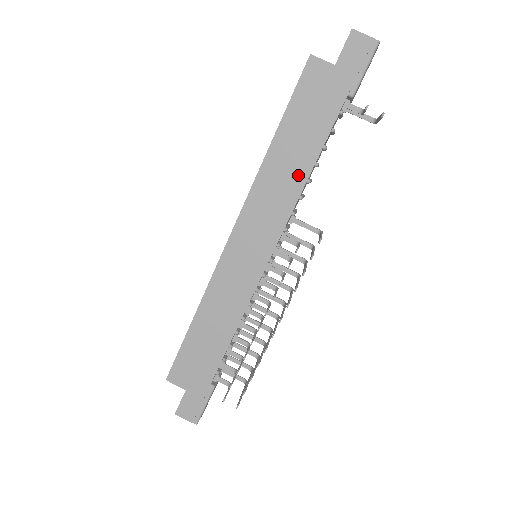
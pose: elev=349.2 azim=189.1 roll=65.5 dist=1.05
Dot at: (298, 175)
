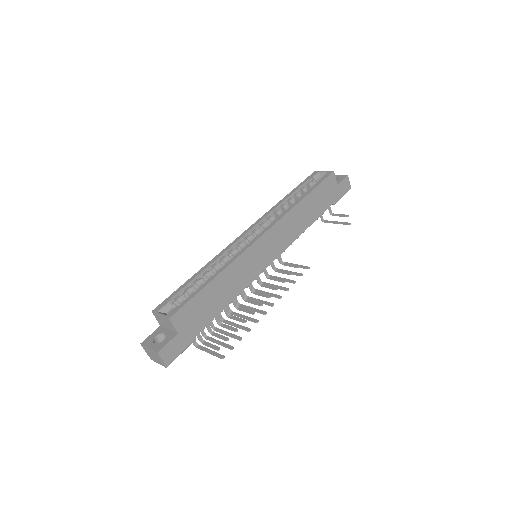
Dot at: (304, 225)
